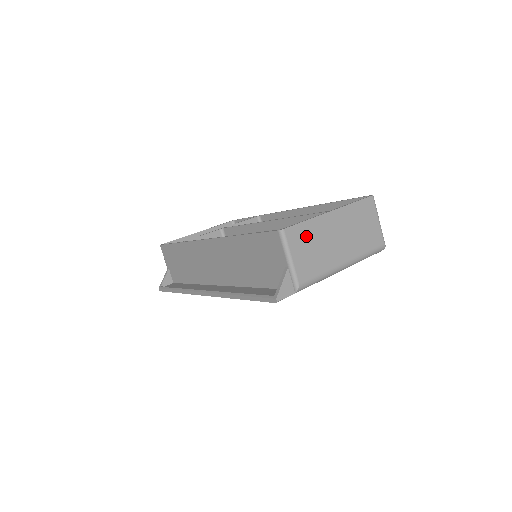
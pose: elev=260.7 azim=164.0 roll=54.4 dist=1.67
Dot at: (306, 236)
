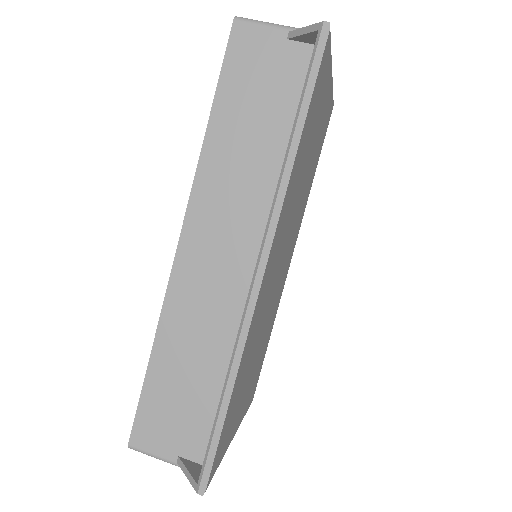
Dot at: occluded
